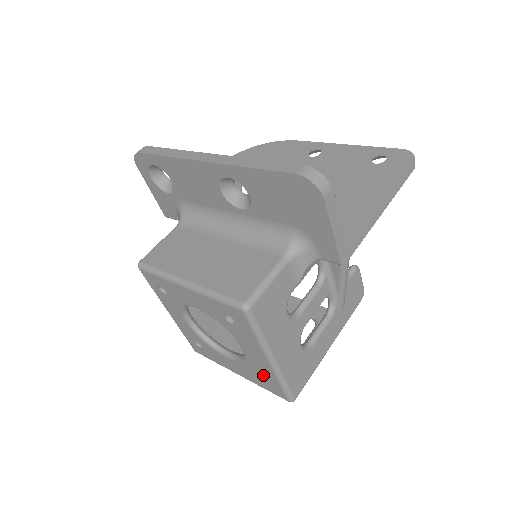
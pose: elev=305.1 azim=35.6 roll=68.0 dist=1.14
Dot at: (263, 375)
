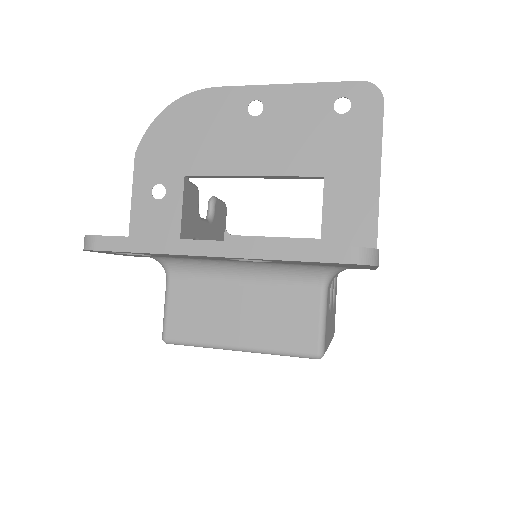
Dot at: occluded
